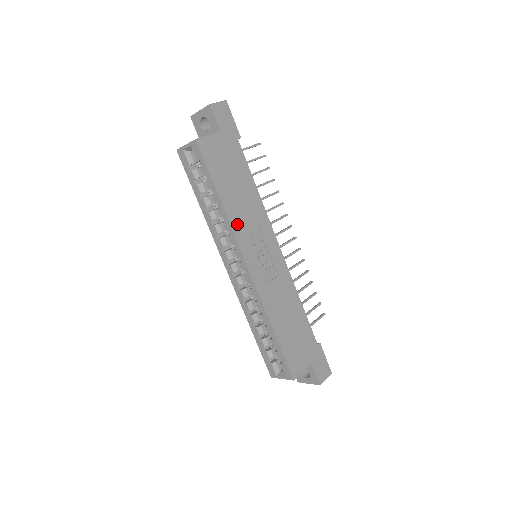
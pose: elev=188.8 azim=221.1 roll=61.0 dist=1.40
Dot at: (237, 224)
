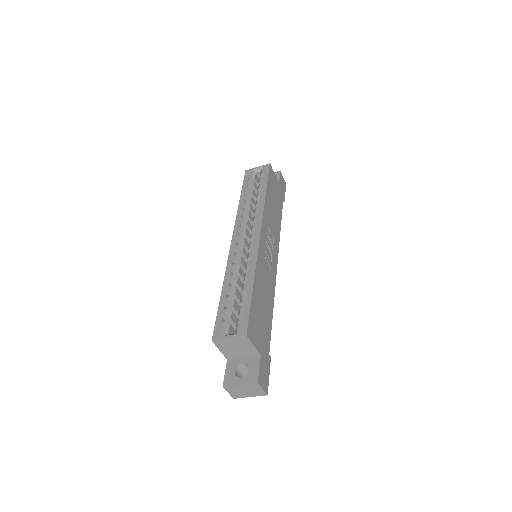
Dot at: (266, 213)
